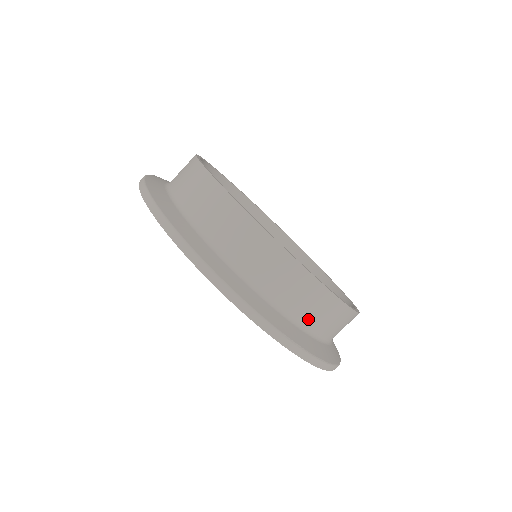
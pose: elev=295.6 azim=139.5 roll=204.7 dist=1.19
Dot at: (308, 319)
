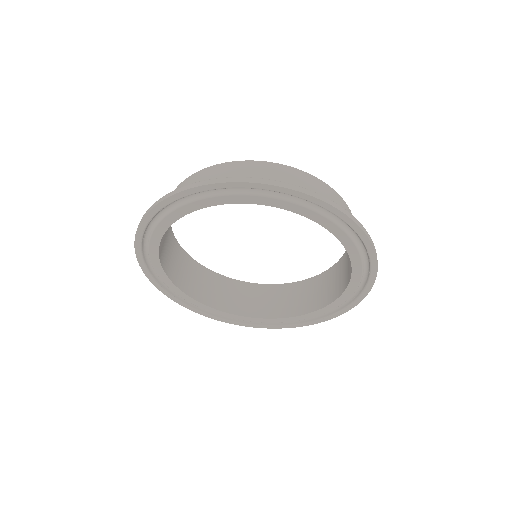
Dot at: occluded
